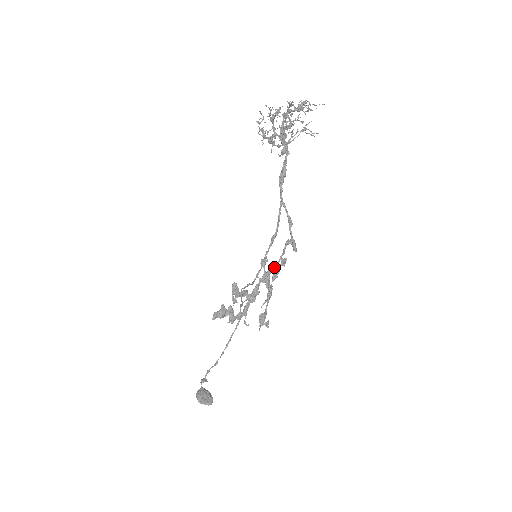
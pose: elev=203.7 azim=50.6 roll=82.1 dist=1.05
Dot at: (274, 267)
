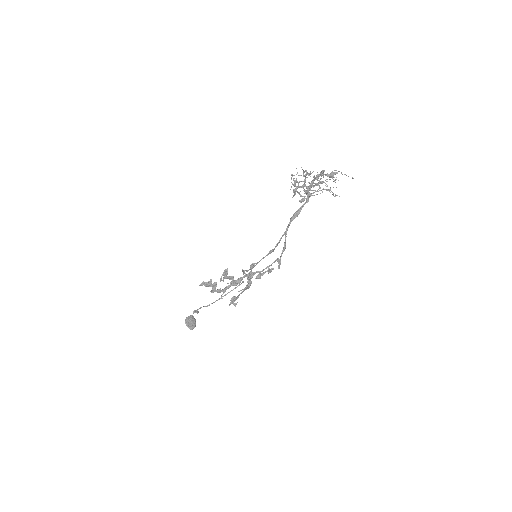
Dot at: (259, 271)
